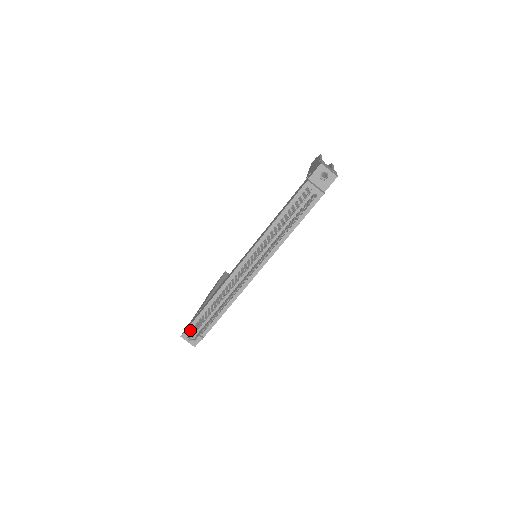
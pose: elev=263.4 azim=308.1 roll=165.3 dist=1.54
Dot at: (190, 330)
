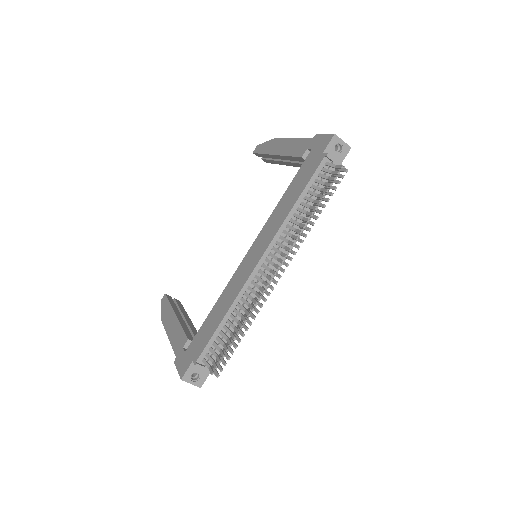
Dot at: (199, 366)
